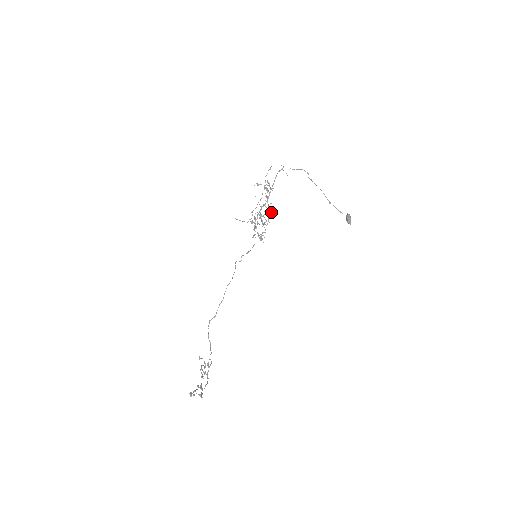
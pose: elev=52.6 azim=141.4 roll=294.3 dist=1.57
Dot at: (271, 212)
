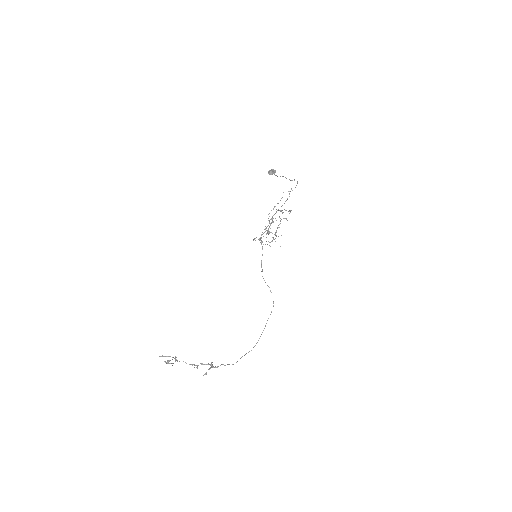
Dot at: occluded
